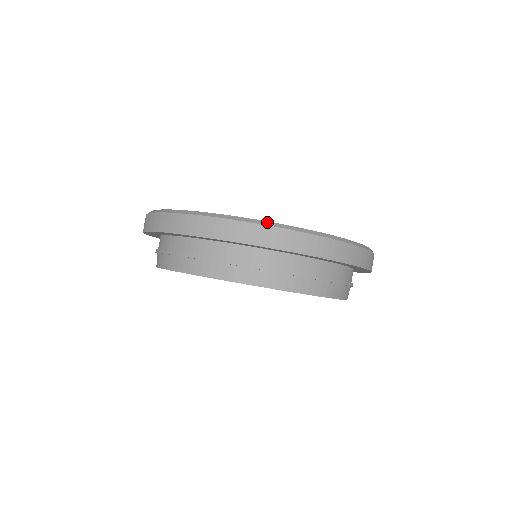
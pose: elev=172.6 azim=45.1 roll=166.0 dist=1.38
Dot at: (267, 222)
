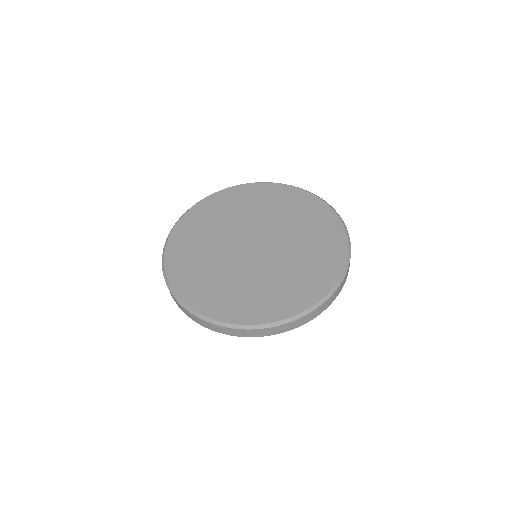
Dot at: (277, 323)
